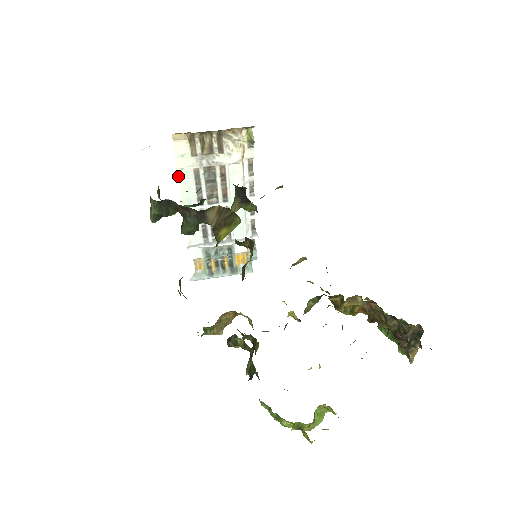
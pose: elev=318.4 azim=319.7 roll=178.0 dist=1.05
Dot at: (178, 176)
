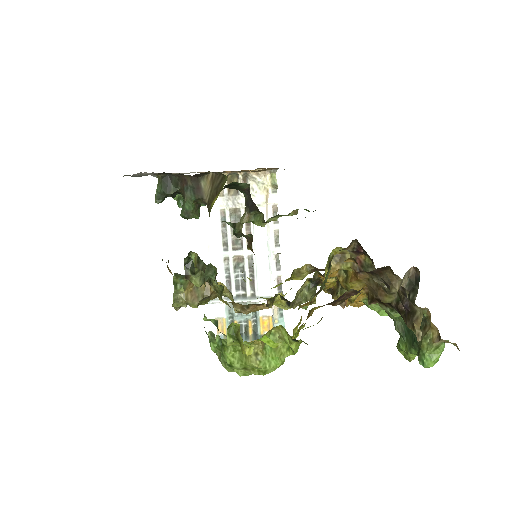
Dot at: (206, 216)
